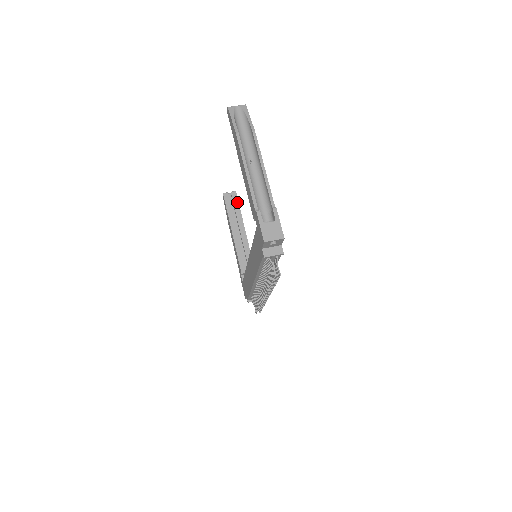
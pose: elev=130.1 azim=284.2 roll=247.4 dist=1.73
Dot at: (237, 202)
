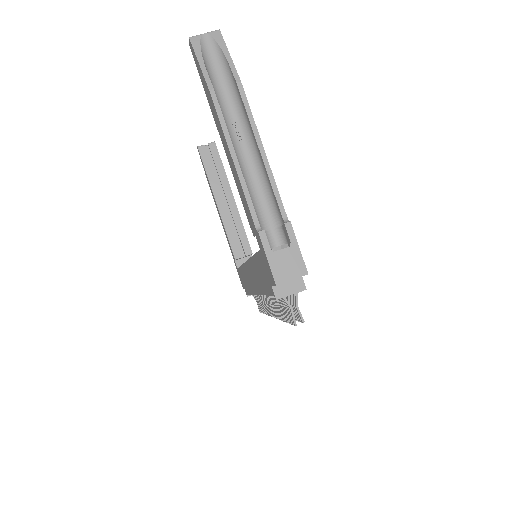
Dot at: (218, 158)
